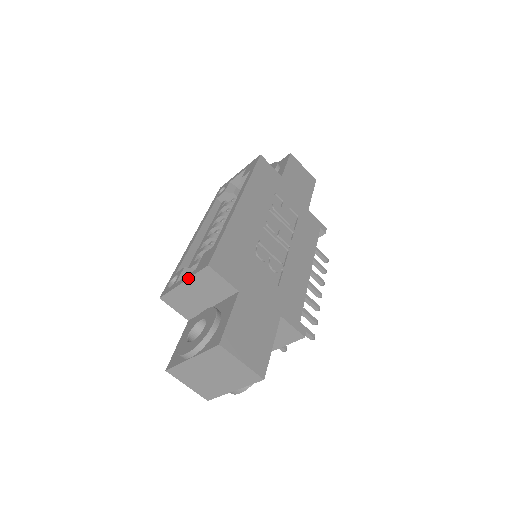
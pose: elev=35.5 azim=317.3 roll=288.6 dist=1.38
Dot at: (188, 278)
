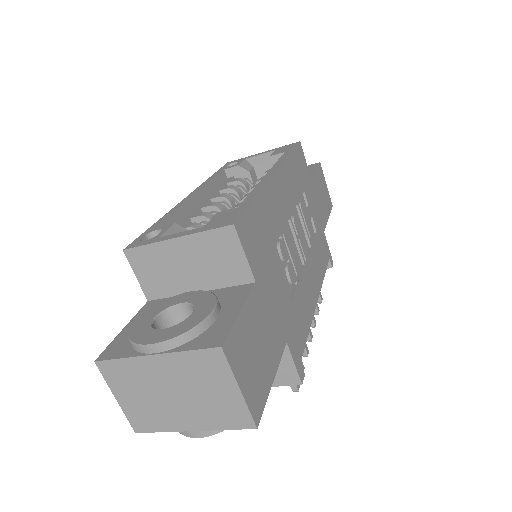
Dot at: (189, 234)
